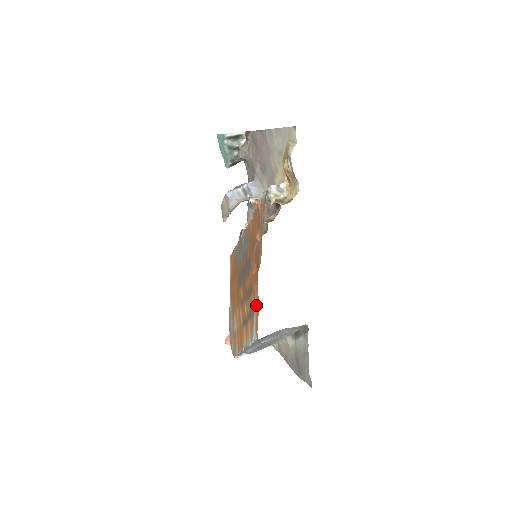
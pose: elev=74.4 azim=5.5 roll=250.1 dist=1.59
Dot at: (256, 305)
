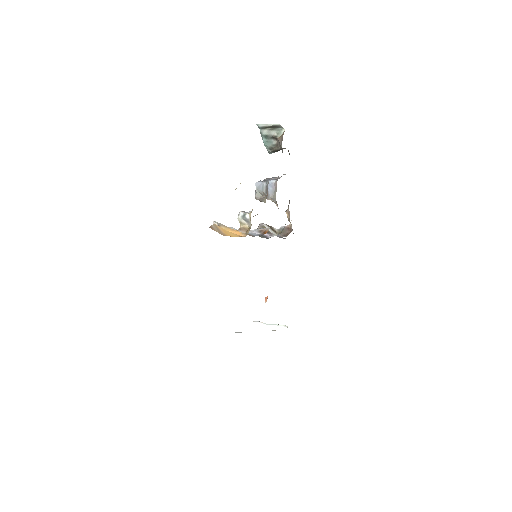
Dot at: occluded
